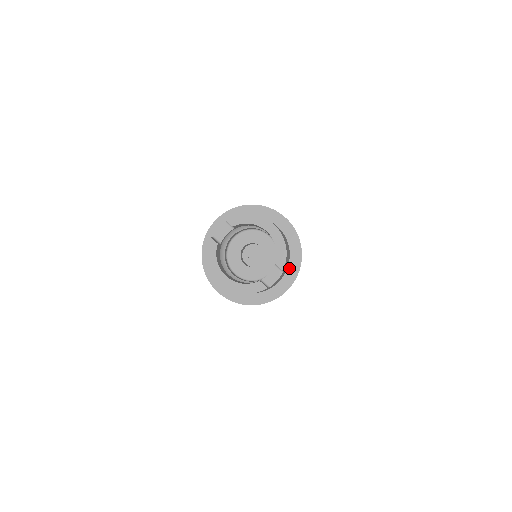
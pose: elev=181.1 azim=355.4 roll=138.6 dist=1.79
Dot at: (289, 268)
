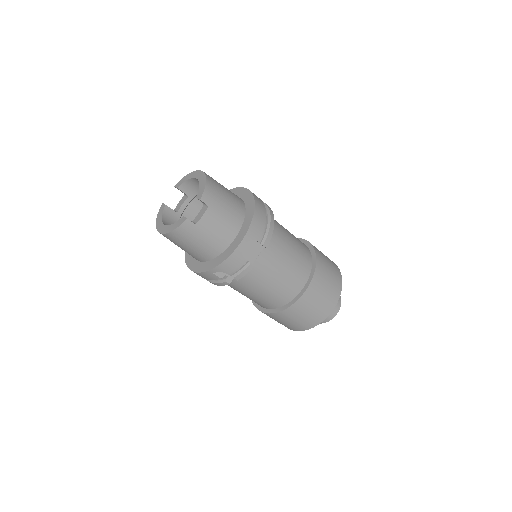
Dot at: (243, 225)
